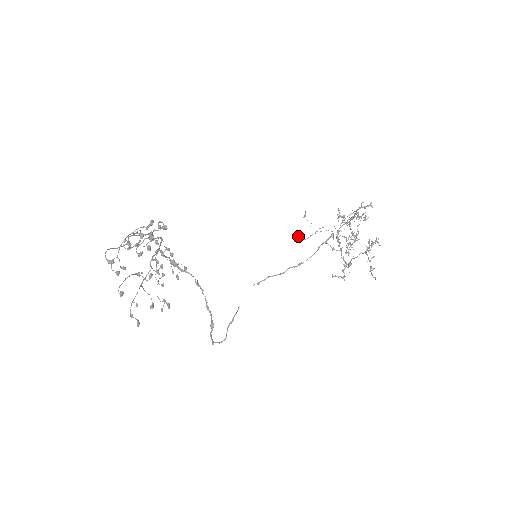
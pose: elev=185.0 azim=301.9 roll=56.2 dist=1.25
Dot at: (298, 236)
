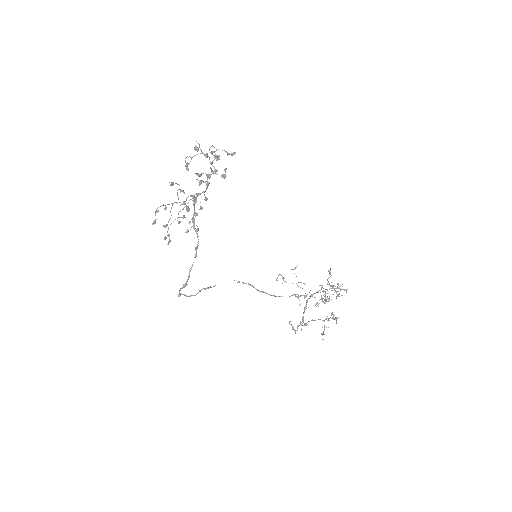
Dot at: (283, 277)
